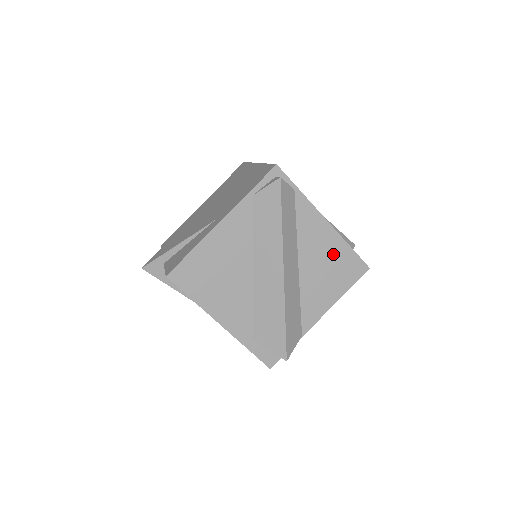
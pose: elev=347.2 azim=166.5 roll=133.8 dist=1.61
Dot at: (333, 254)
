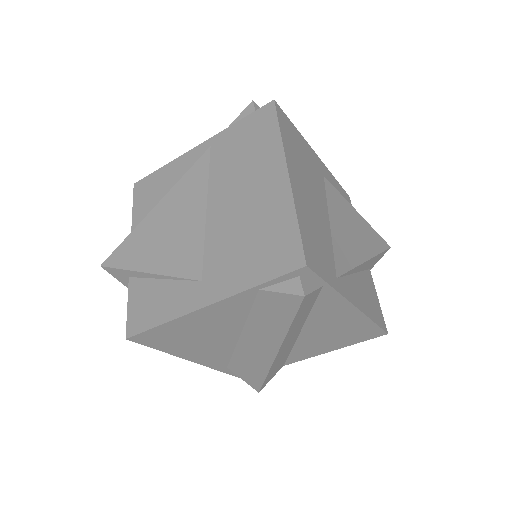
Dot at: (348, 326)
